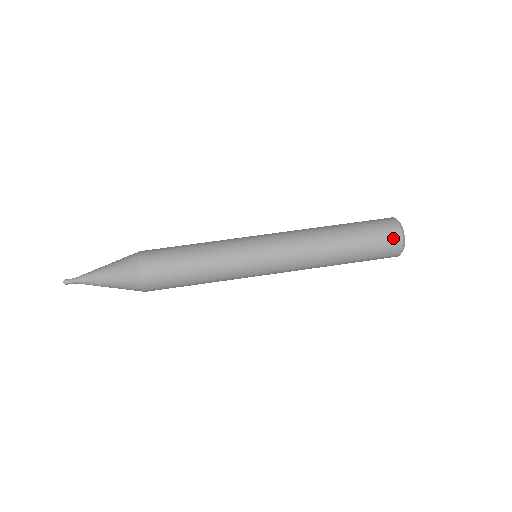
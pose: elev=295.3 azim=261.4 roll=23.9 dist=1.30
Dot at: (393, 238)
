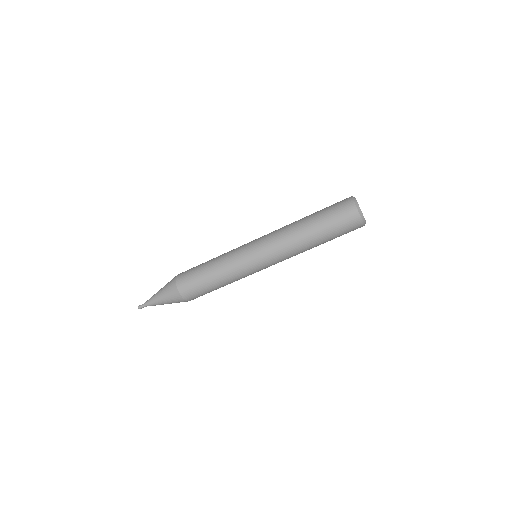
Dot at: occluded
